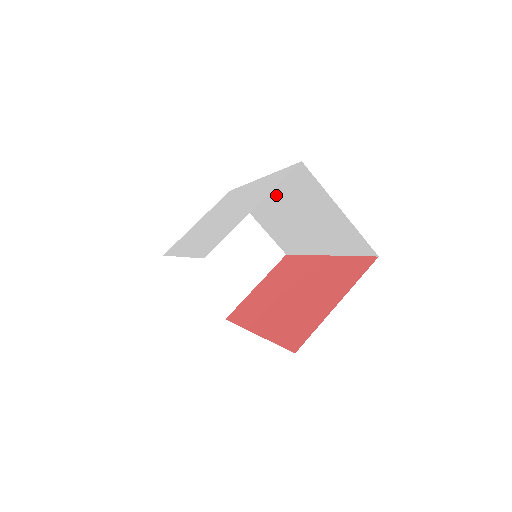
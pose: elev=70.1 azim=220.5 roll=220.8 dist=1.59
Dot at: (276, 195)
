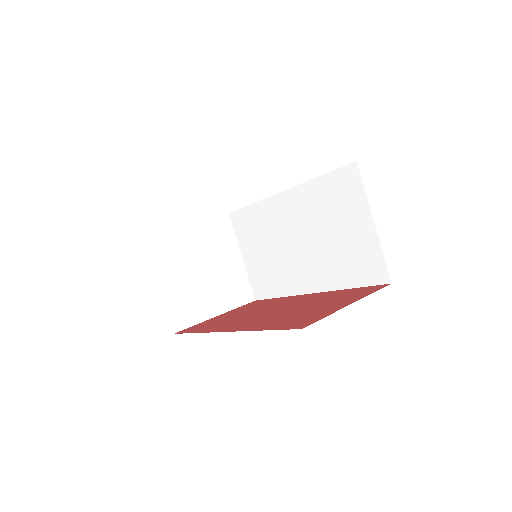
Dot at: (294, 211)
